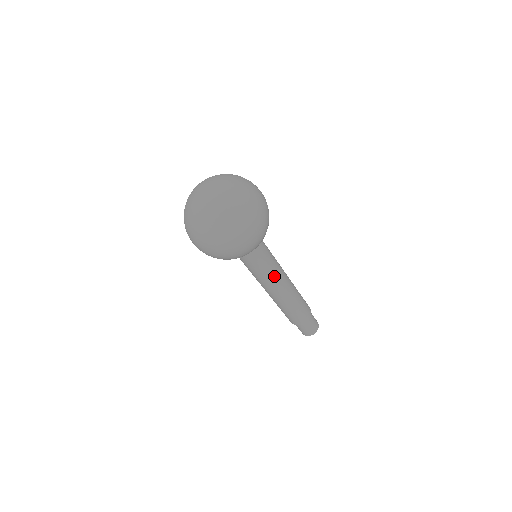
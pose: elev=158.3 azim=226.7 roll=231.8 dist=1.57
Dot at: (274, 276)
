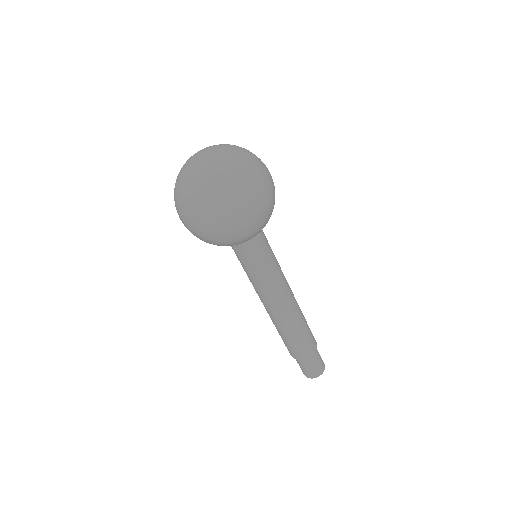
Dot at: (280, 278)
